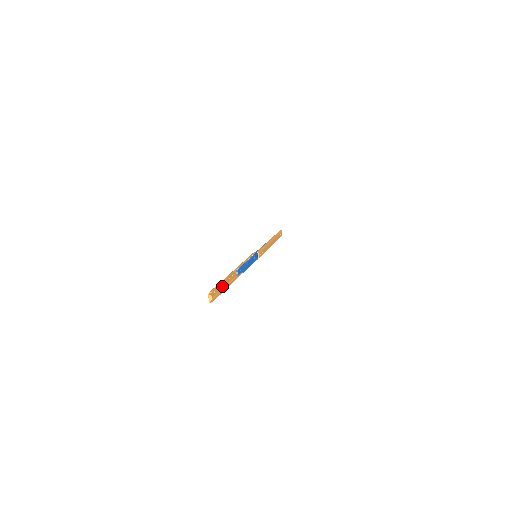
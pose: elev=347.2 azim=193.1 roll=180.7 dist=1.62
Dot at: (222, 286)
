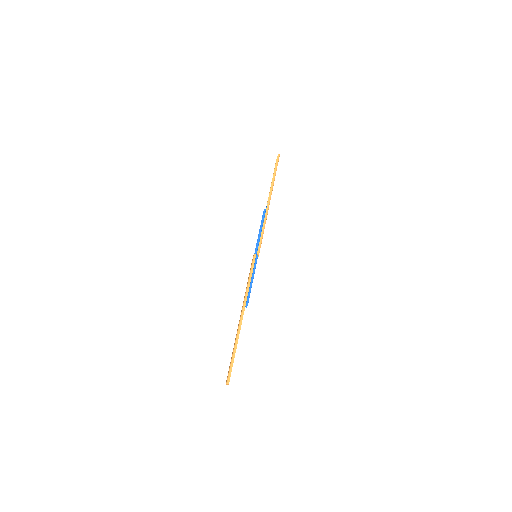
Dot at: (233, 351)
